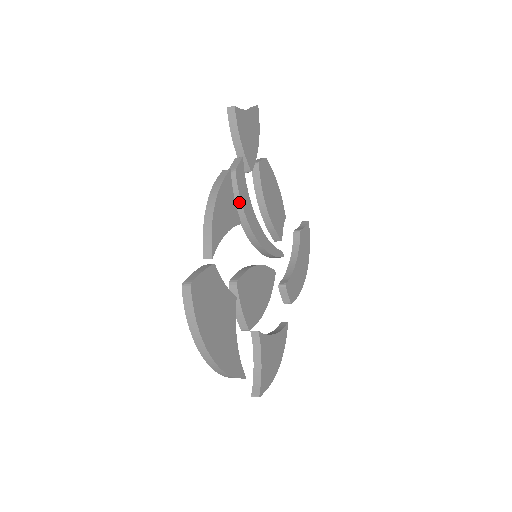
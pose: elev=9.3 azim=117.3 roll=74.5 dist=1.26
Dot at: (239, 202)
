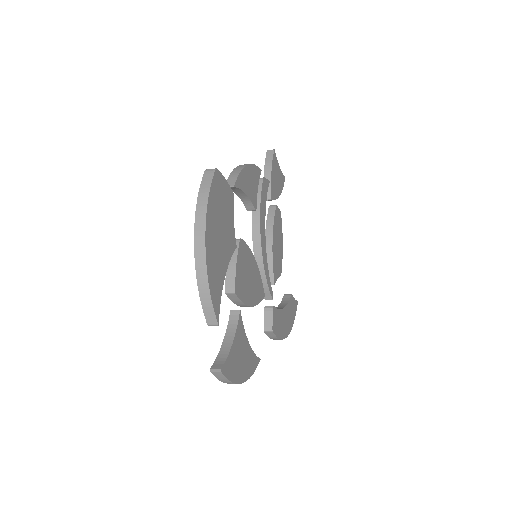
Dot at: (258, 200)
